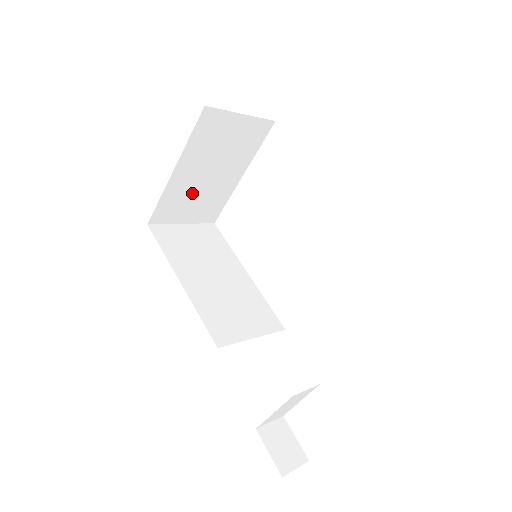
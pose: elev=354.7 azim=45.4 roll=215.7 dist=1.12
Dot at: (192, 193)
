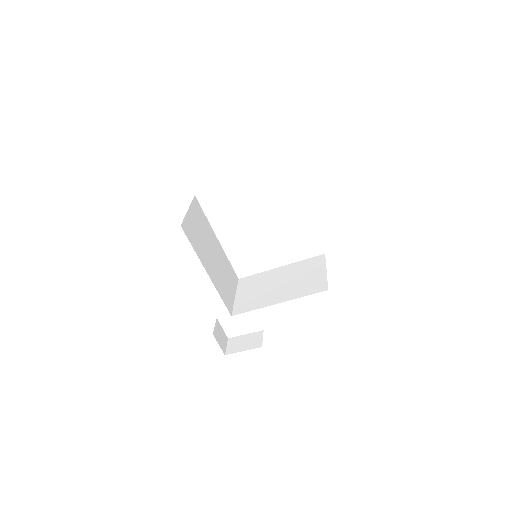
Dot at: occluded
